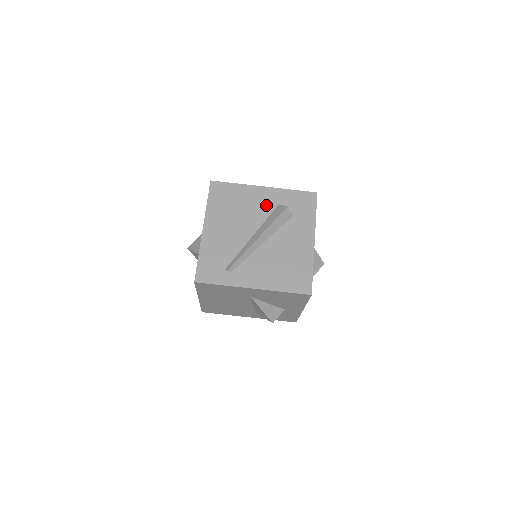
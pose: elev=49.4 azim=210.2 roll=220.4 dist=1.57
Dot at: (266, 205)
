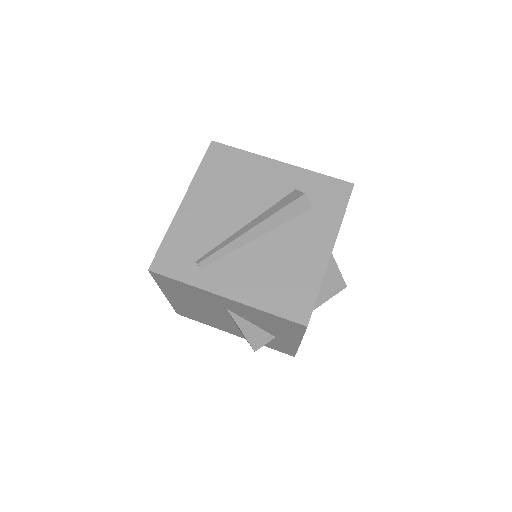
Dot at: (277, 187)
